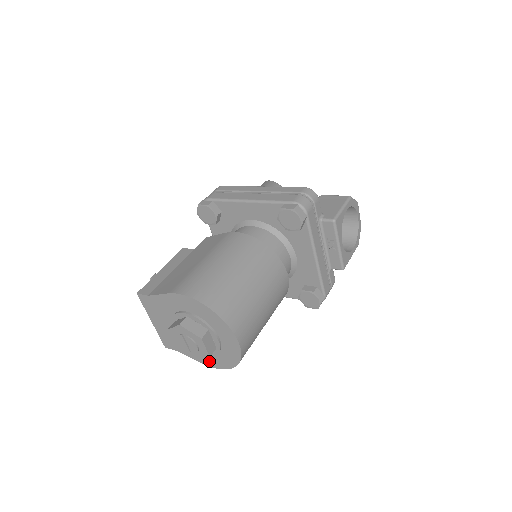
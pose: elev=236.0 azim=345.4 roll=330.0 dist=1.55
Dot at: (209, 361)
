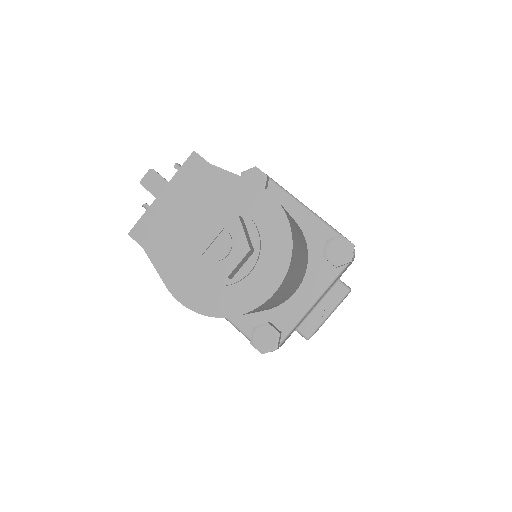
Dot at: (185, 289)
